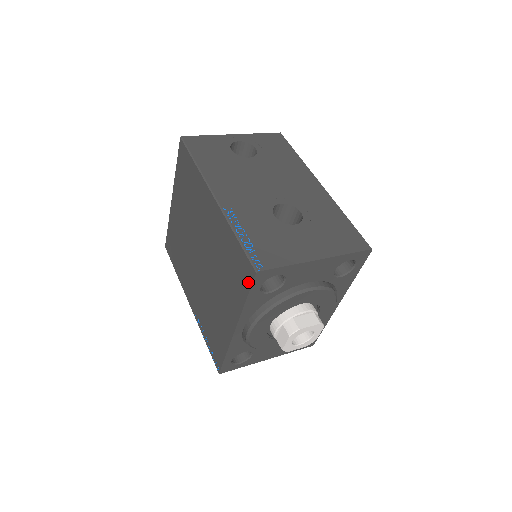
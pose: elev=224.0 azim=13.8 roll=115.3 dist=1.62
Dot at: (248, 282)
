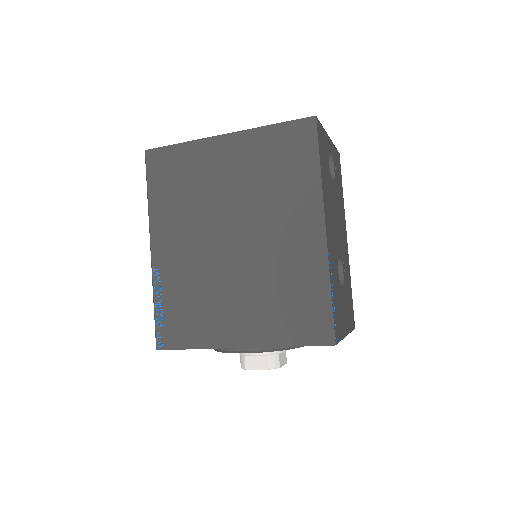
Dot at: (312, 340)
